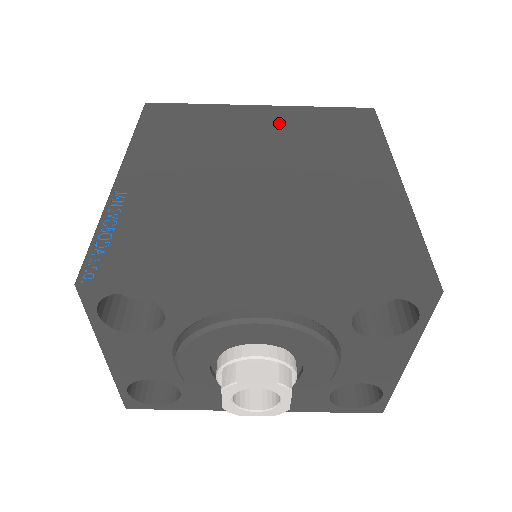
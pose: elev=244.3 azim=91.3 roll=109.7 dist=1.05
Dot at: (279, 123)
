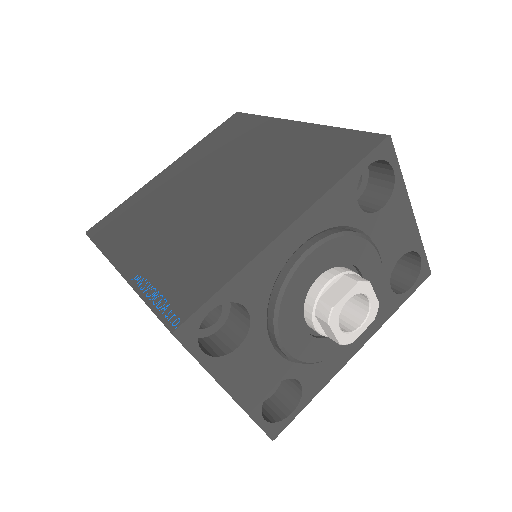
Dot at: (190, 164)
